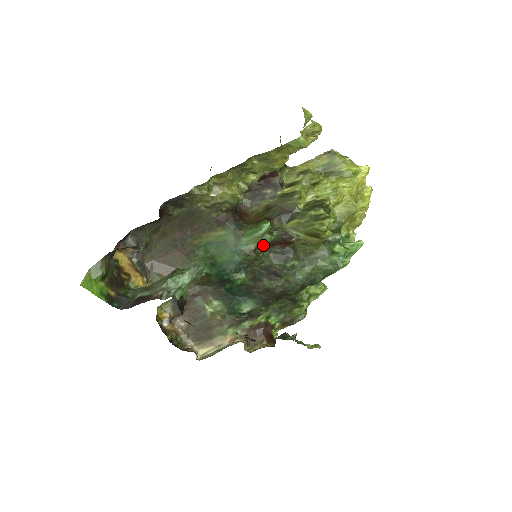
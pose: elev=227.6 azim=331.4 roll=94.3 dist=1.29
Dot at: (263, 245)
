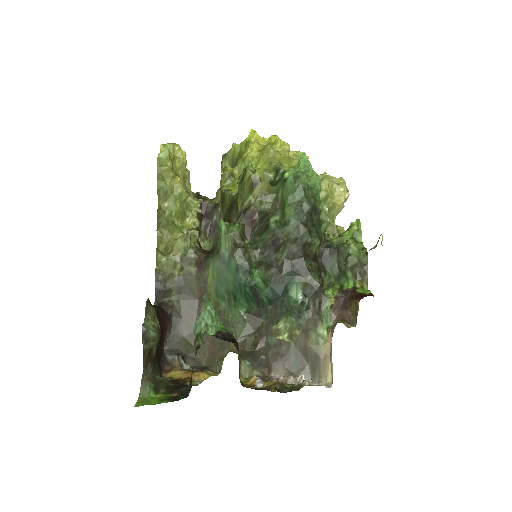
Dot at: (238, 237)
